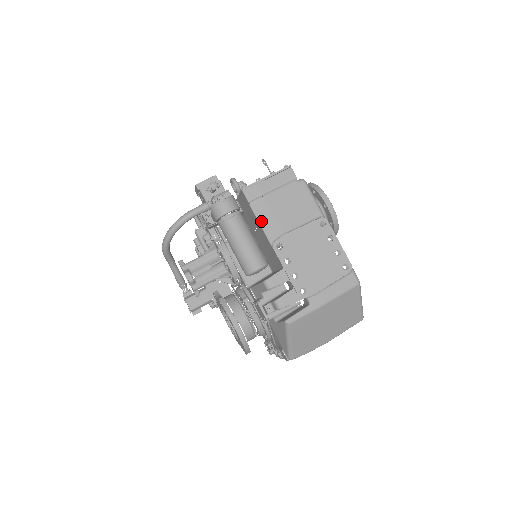
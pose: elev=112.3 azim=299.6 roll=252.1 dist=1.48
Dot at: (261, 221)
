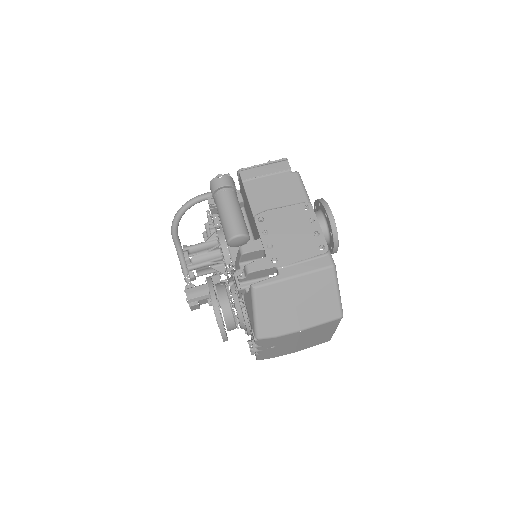
Dot at: (250, 197)
